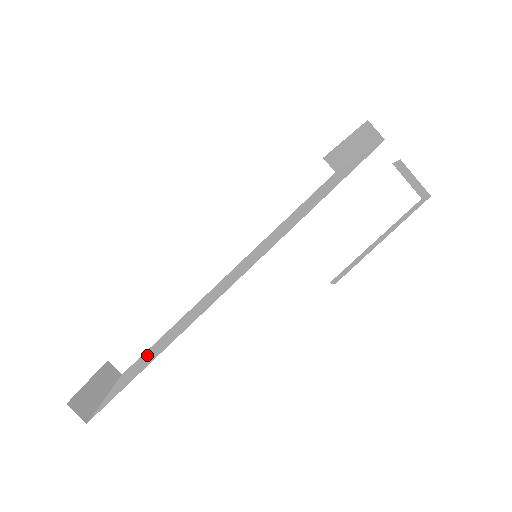
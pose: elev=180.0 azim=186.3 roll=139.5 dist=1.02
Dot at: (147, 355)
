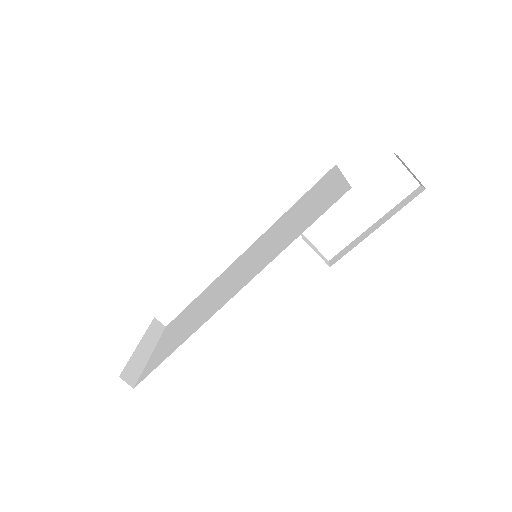
Dot at: (177, 326)
